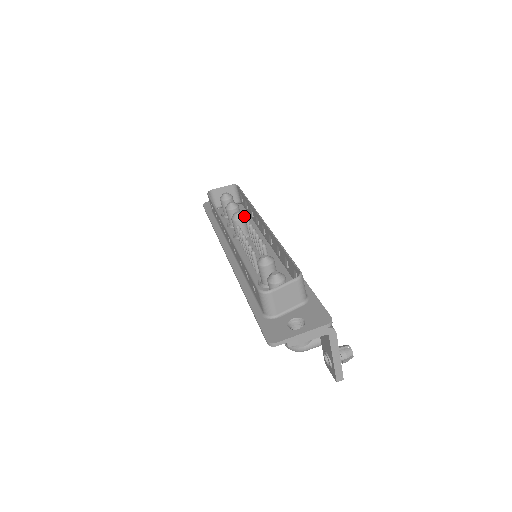
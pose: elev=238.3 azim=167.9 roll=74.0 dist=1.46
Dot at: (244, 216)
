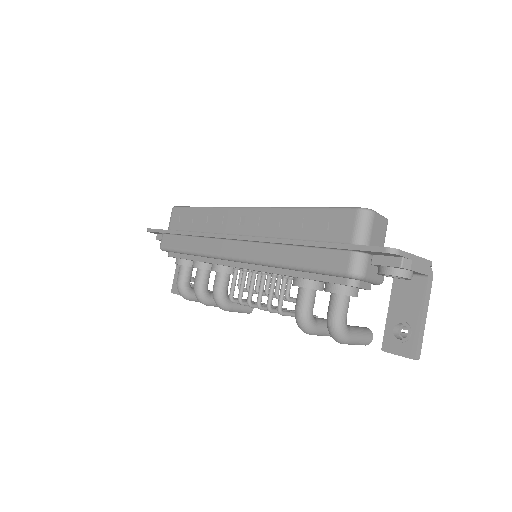
Dot at: occluded
